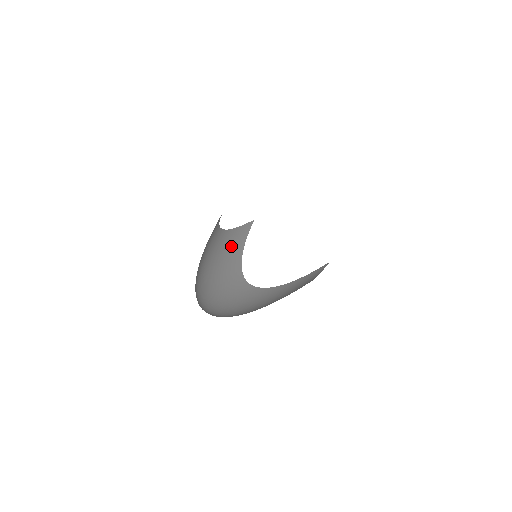
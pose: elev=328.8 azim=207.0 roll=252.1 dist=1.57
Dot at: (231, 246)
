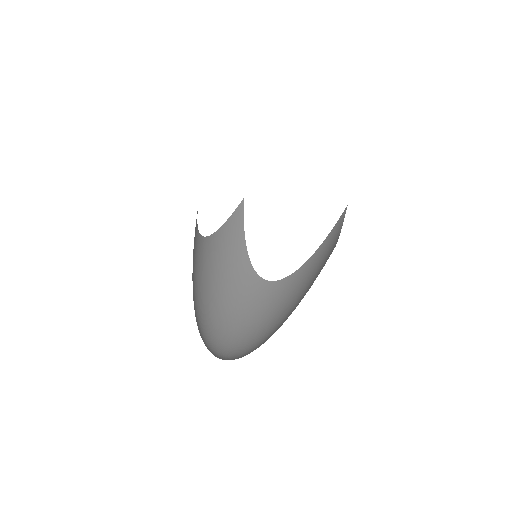
Dot at: (229, 247)
